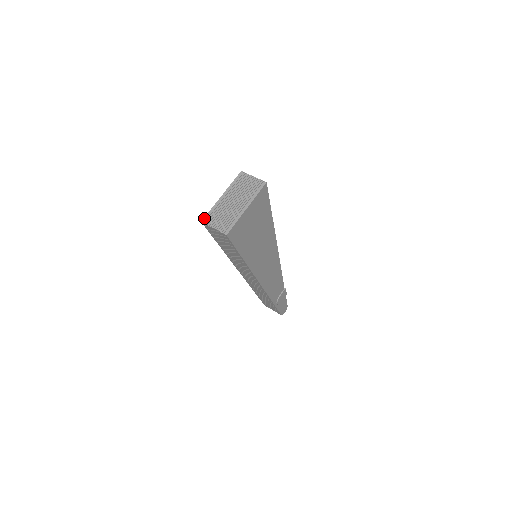
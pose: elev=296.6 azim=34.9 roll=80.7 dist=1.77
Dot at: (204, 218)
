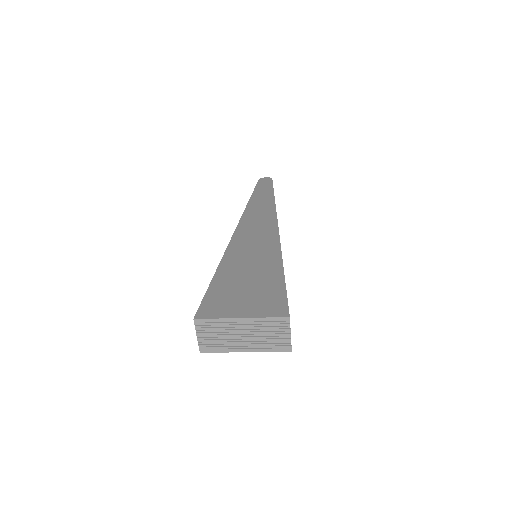
Dot at: (200, 319)
